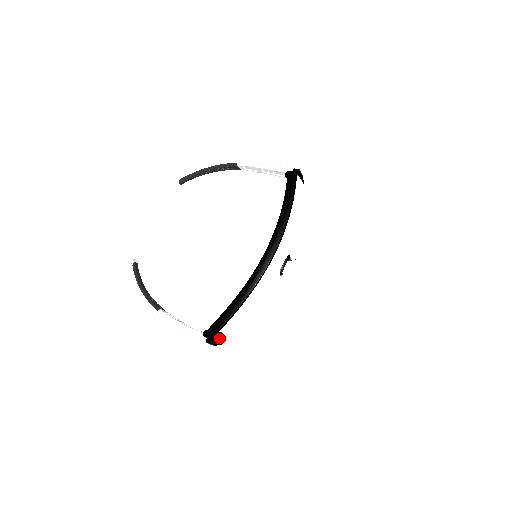
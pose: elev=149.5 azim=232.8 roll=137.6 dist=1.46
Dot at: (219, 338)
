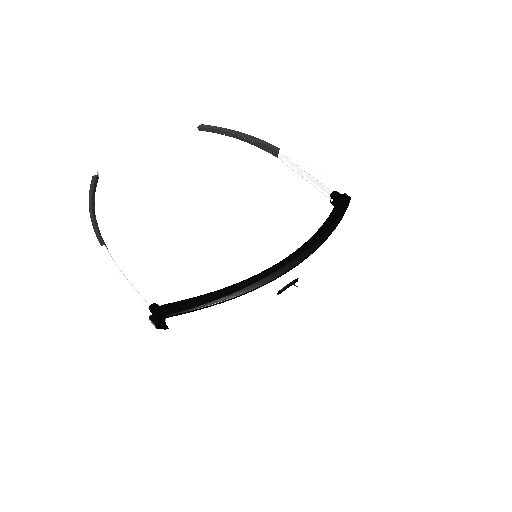
Dot at: (168, 322)
